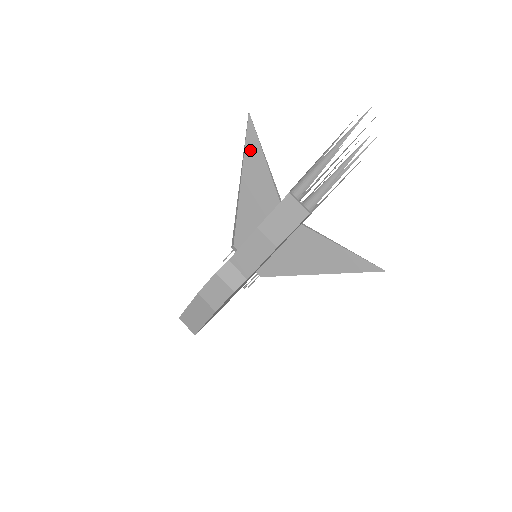
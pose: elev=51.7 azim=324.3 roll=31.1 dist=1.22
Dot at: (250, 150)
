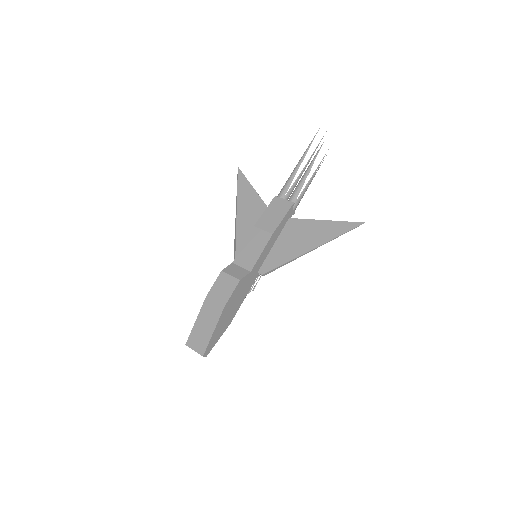
Dot at: (241, 188)
